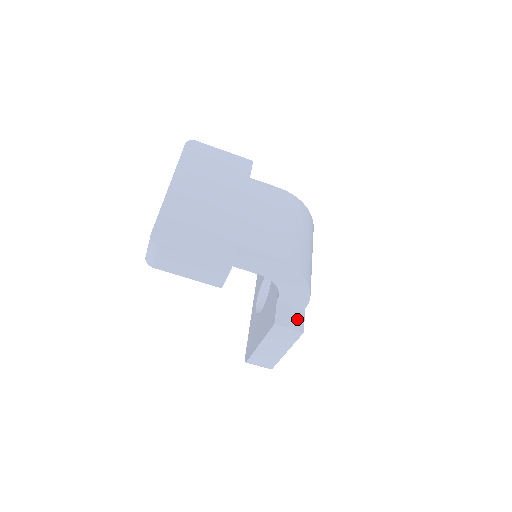
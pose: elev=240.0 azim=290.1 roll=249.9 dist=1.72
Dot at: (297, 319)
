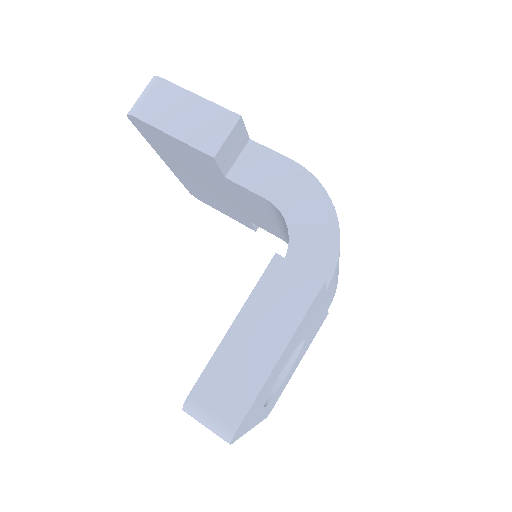
Dot at: occluded
